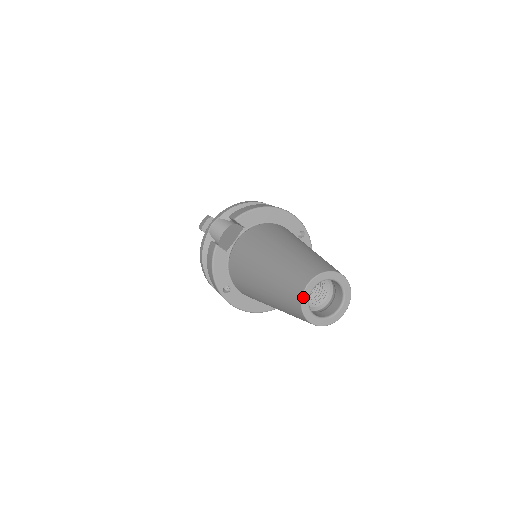
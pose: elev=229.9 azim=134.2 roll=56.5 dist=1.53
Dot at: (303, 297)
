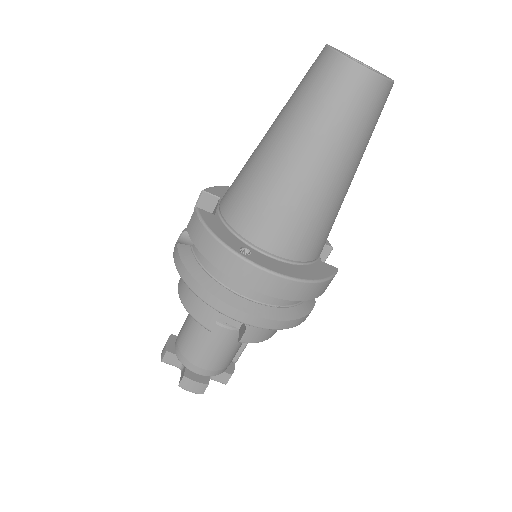
Dot at: (333, 49)
